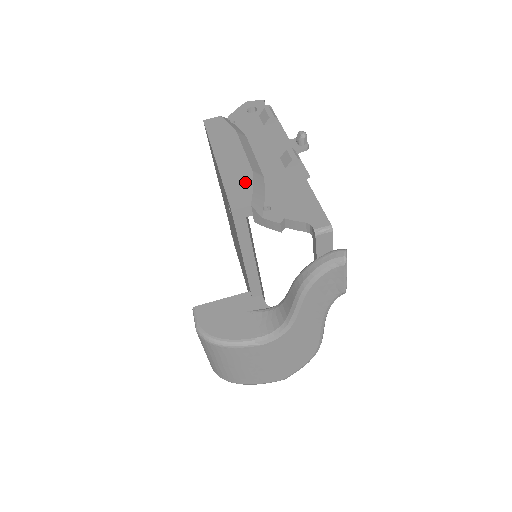
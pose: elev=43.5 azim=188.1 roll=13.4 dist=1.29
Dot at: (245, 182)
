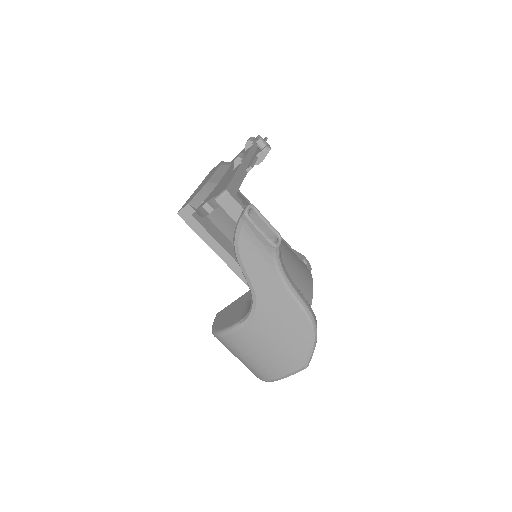
Dot at: (197, 192)
